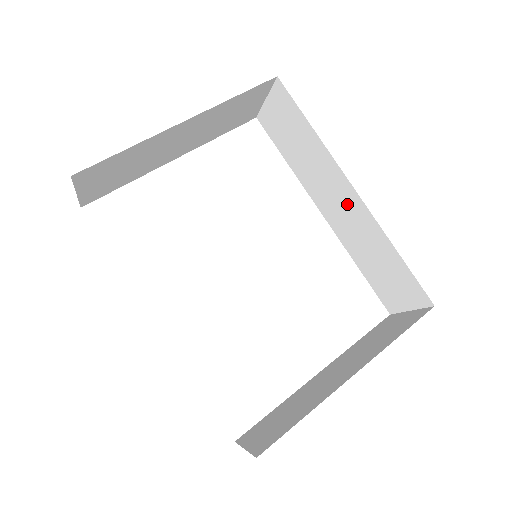
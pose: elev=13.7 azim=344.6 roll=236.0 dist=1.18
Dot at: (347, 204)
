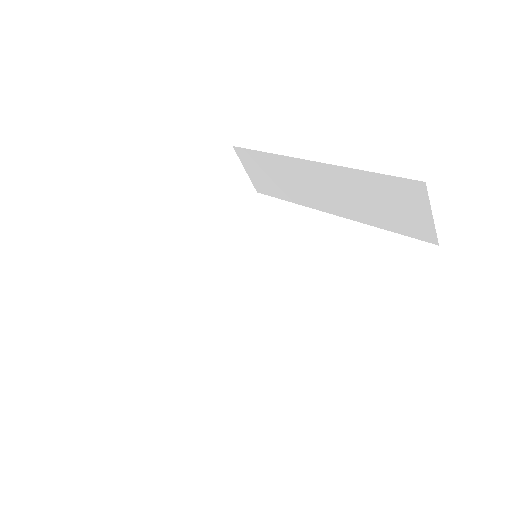
Dot at: (321, 180)
